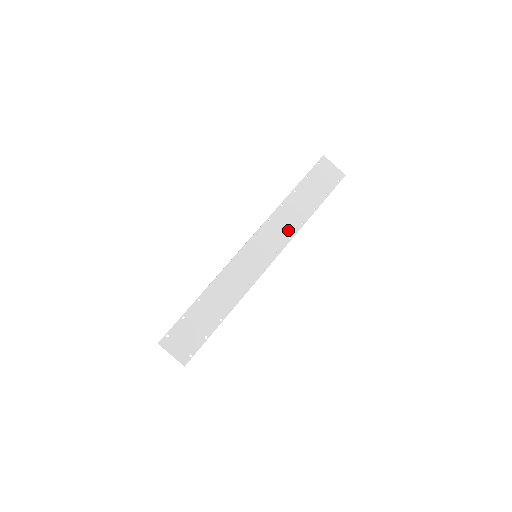
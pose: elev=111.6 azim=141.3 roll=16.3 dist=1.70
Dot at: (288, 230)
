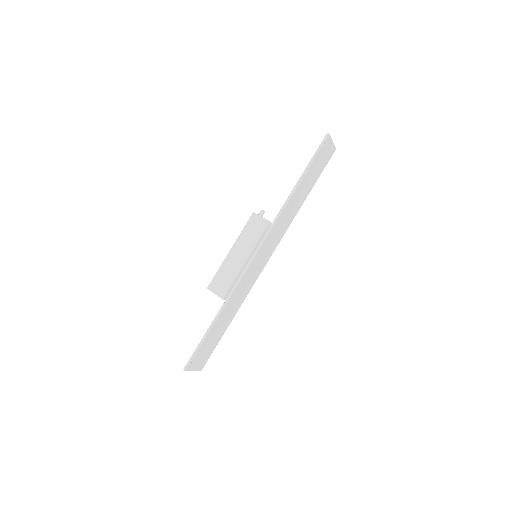
Dot at: (286, 225)
